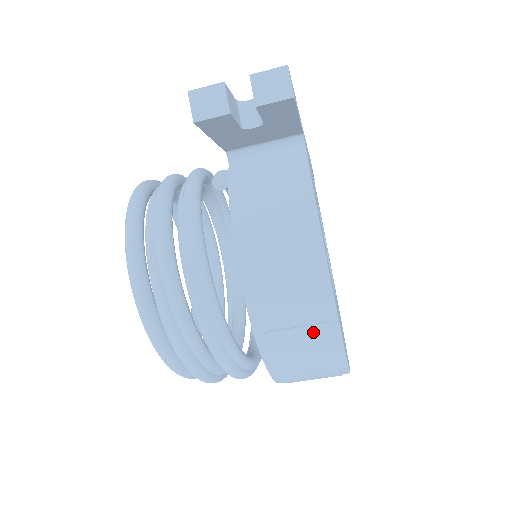
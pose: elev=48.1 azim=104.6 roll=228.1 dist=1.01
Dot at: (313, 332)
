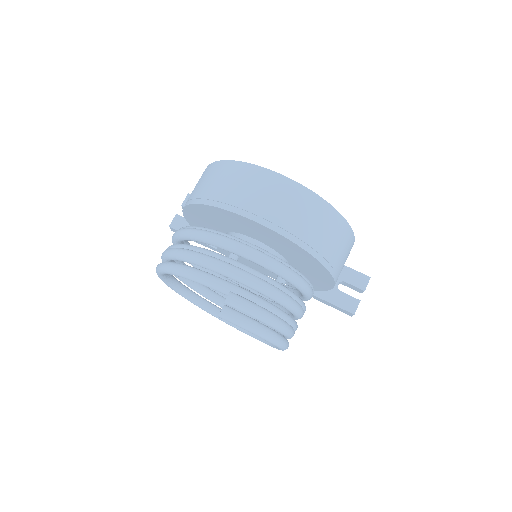
Dot at: (202, 177)
